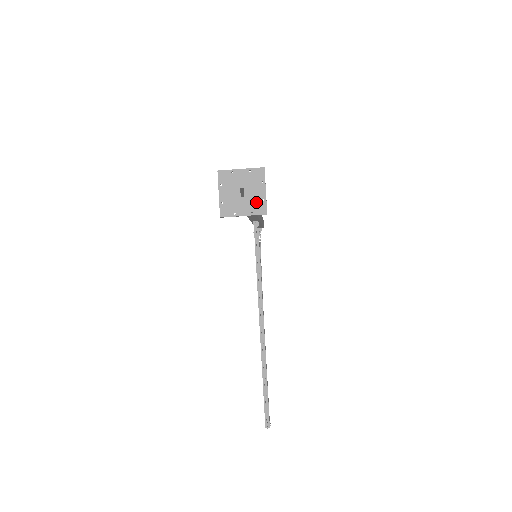
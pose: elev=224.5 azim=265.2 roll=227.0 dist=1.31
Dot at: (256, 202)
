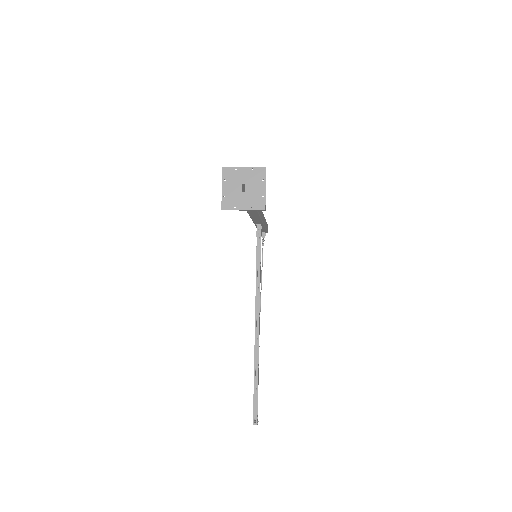
Dot at: (256, 198)
